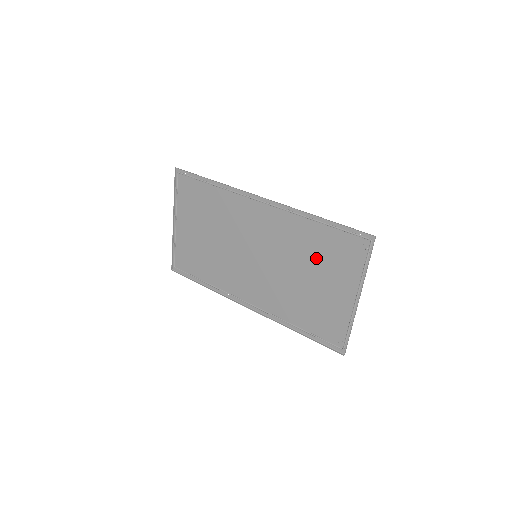
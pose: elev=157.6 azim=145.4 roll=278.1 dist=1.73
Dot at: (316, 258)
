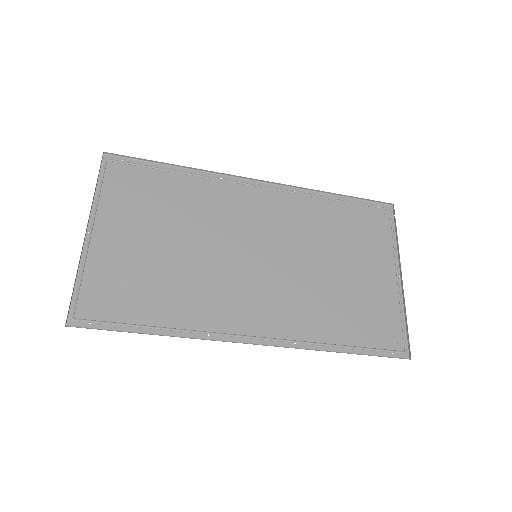
Dot at: (340, 240)
